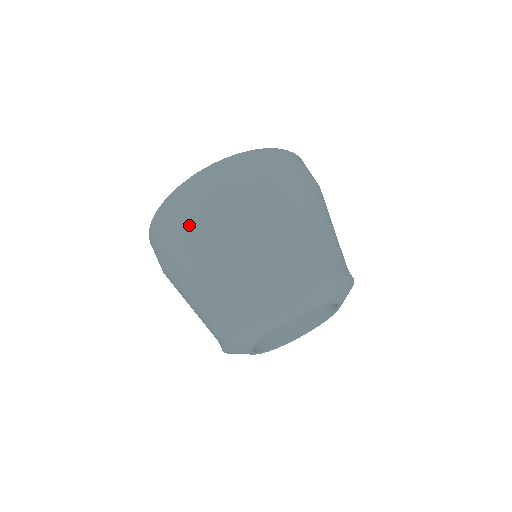
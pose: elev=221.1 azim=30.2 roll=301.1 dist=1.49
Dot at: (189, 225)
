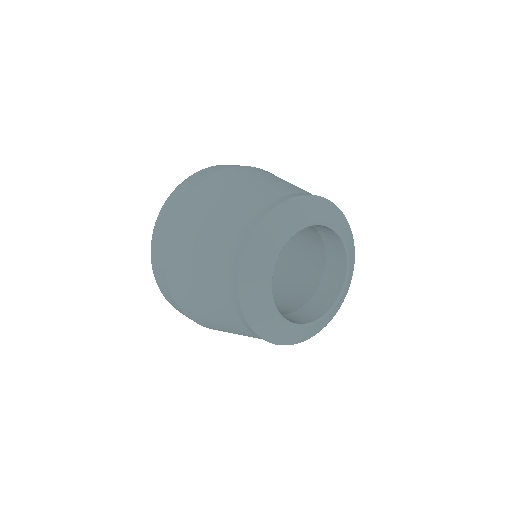
Dot at: (168, 244)
